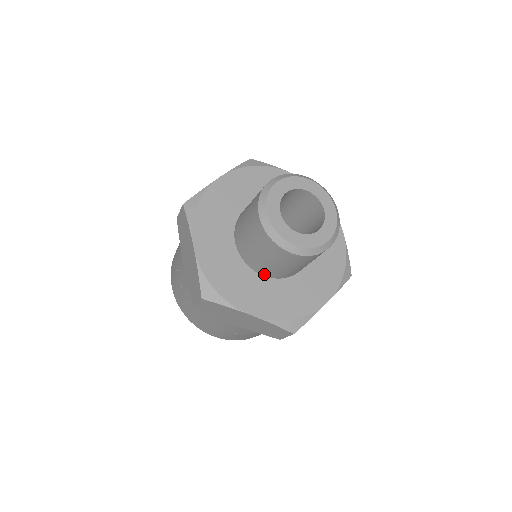
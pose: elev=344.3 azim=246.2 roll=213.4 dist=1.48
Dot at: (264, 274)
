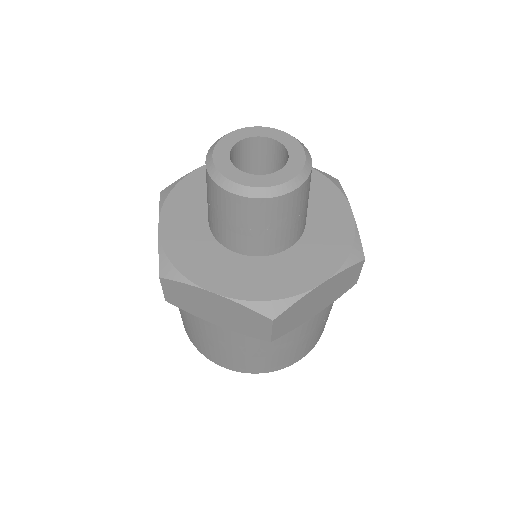
Dot at: (237, 250)
